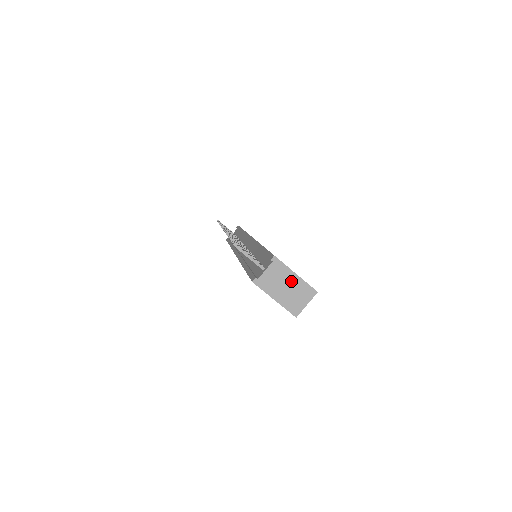
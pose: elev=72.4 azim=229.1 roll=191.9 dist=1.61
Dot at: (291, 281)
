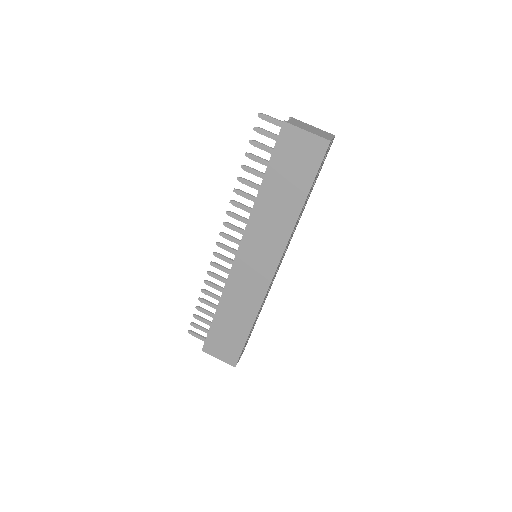
Dot at: (312, 128)
